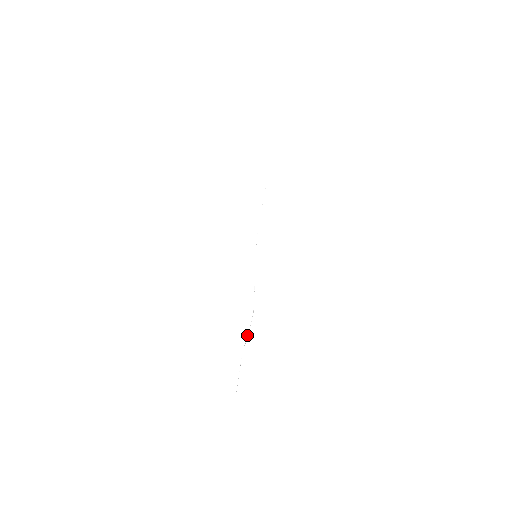
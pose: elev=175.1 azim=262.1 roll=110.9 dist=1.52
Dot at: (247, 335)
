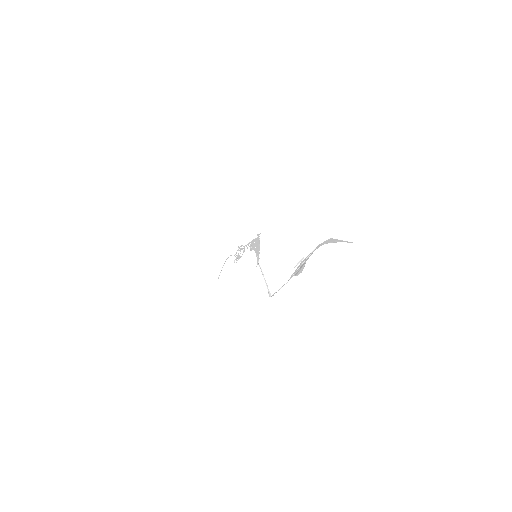
Dot at: (298, 266)
